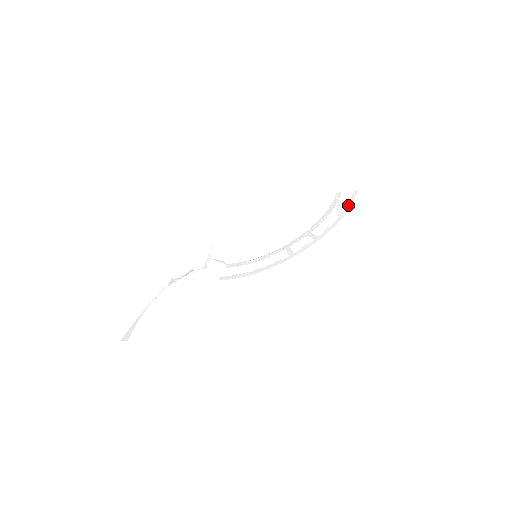
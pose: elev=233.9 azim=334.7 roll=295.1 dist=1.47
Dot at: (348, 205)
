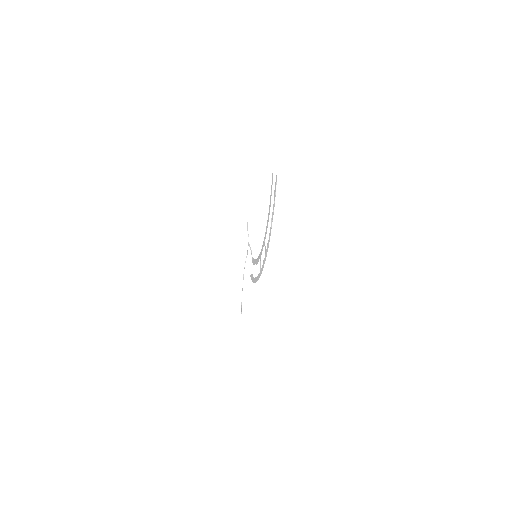
Dot at: (273, 206)
